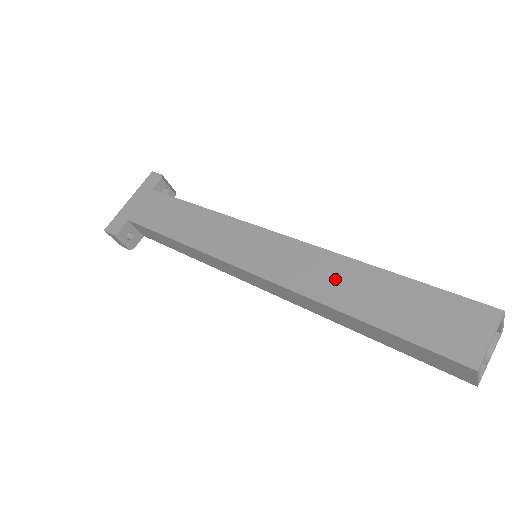
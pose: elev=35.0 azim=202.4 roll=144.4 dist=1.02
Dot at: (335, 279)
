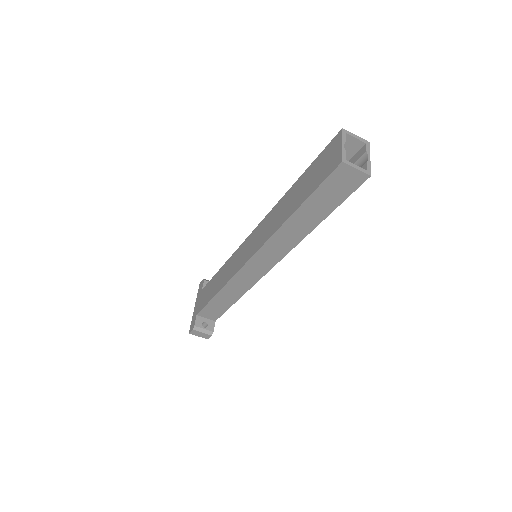
Dot at: (280, 213)
